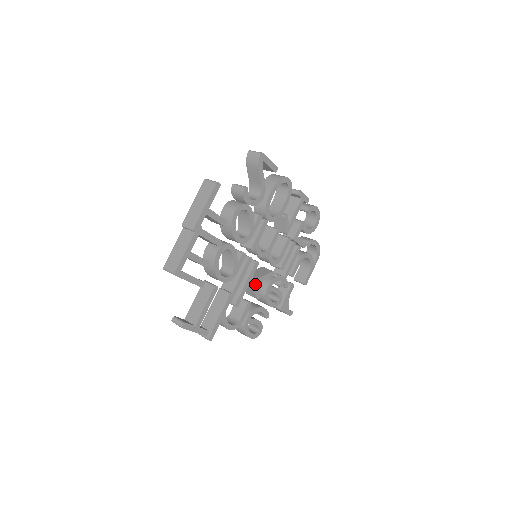
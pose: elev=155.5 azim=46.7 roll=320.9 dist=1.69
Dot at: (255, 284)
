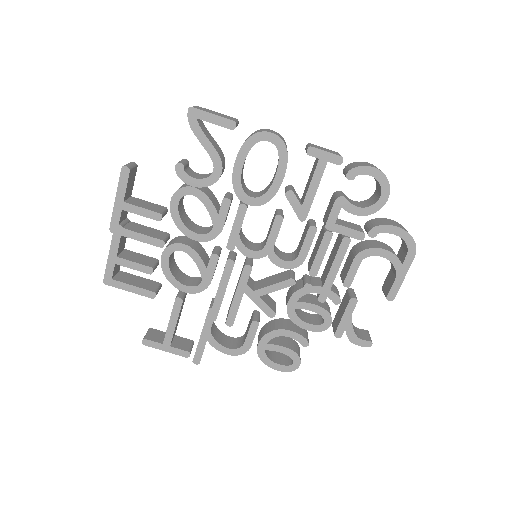
Dot at: (257, 297)
